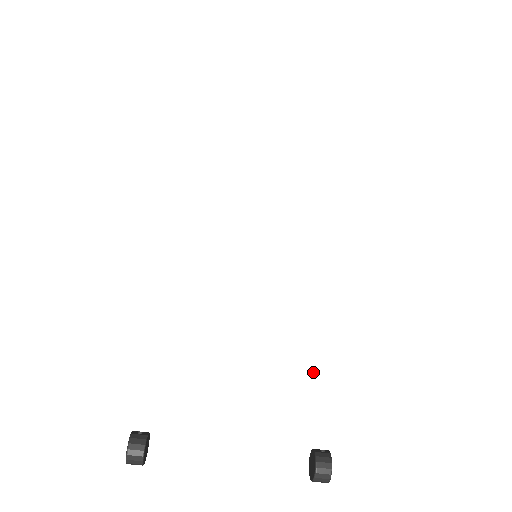
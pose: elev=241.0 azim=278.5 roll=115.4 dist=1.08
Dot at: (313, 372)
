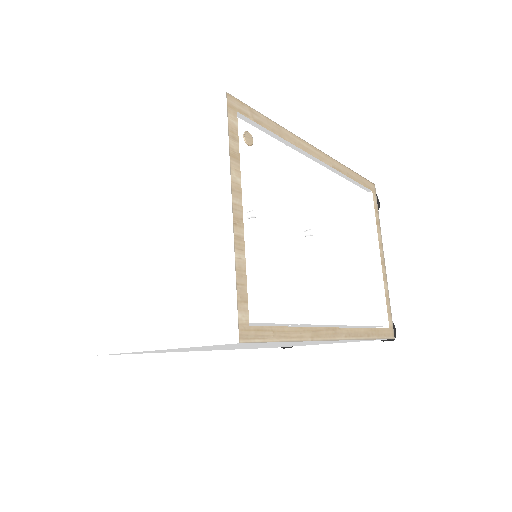
Dot at: occluded
